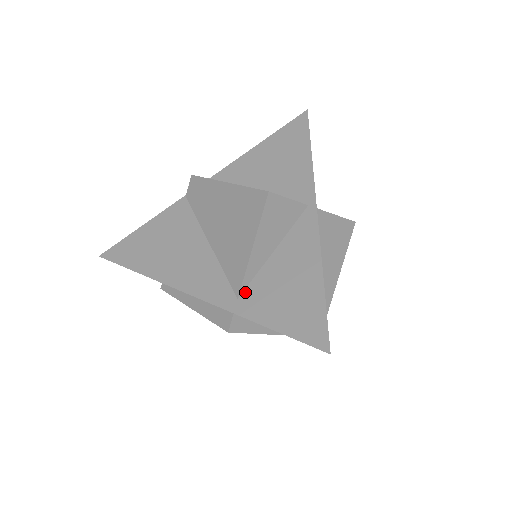
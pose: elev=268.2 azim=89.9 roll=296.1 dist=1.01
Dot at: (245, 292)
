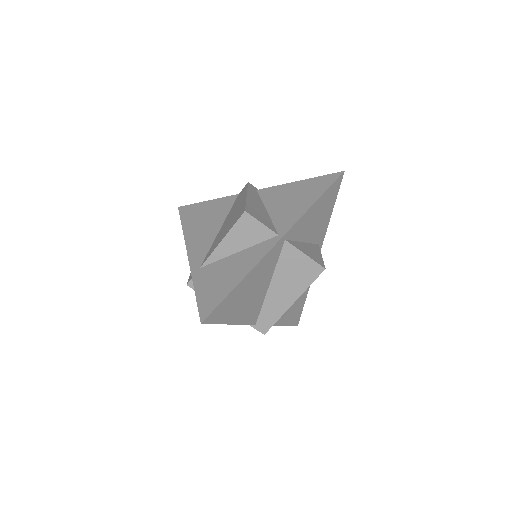
Dot at: (206, 266)
